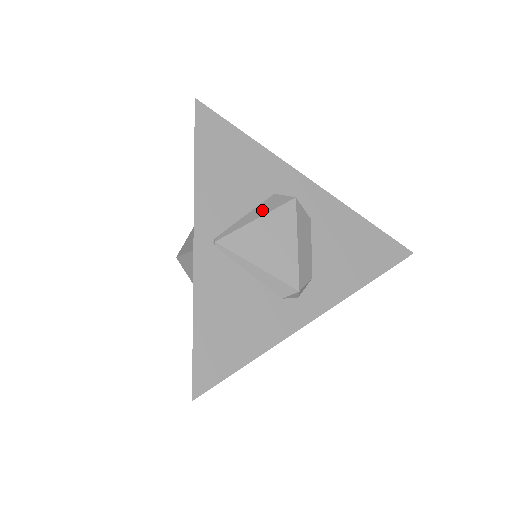
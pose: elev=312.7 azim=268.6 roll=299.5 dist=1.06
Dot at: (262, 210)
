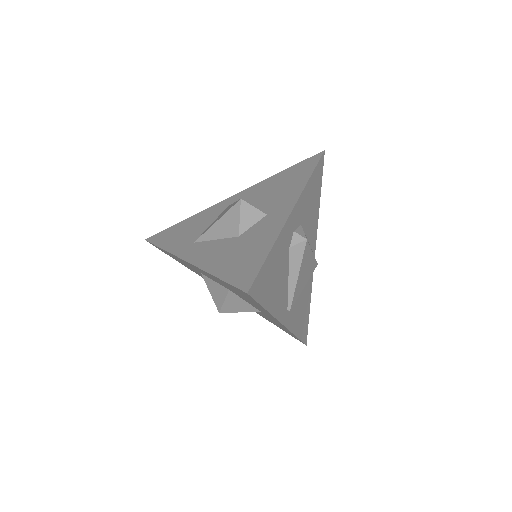
Dot at: (295, 267)
